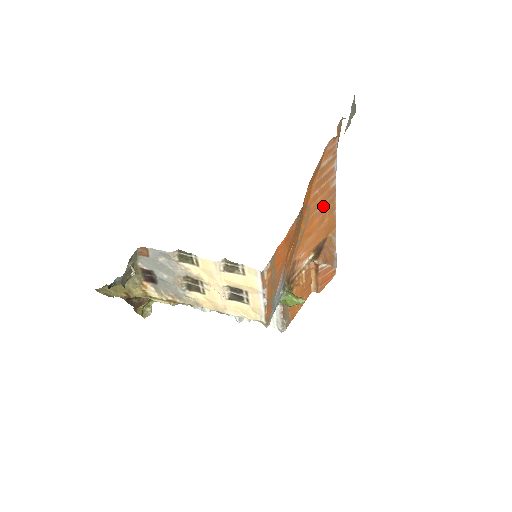
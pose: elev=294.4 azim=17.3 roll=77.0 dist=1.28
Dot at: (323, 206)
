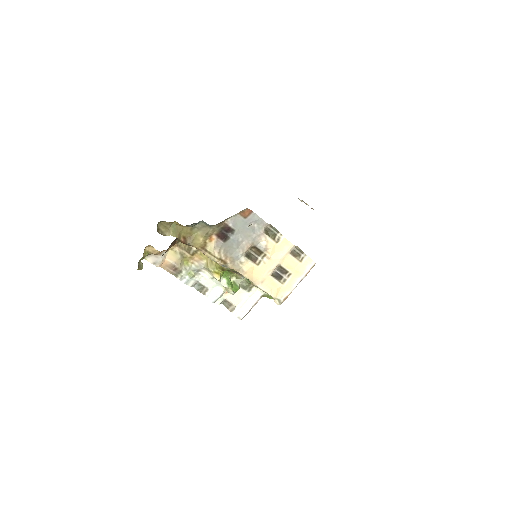
Dot at: occluded
